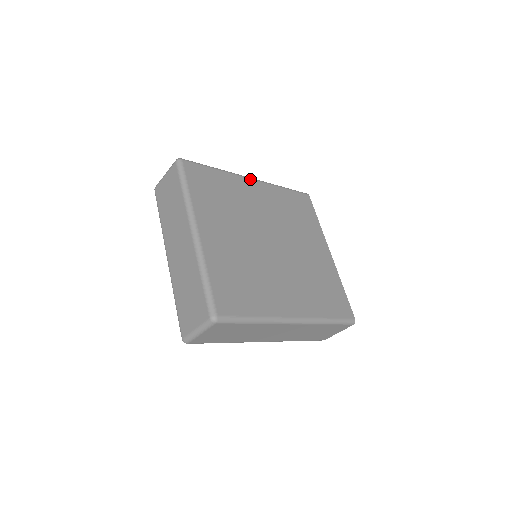
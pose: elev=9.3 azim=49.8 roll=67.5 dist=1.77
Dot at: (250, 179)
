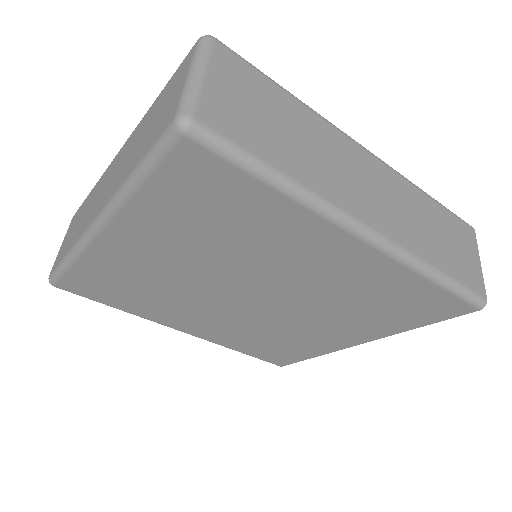
Dot at: occluded
